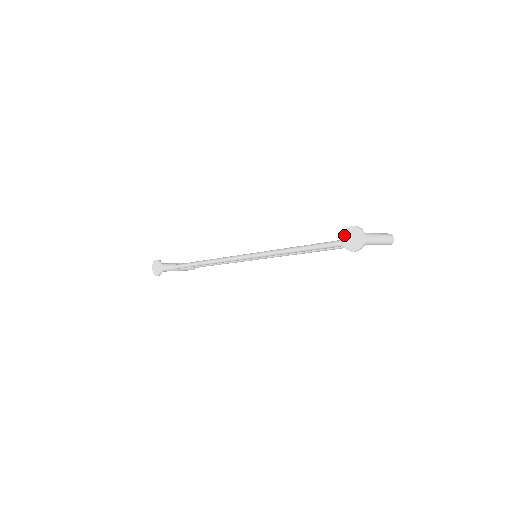
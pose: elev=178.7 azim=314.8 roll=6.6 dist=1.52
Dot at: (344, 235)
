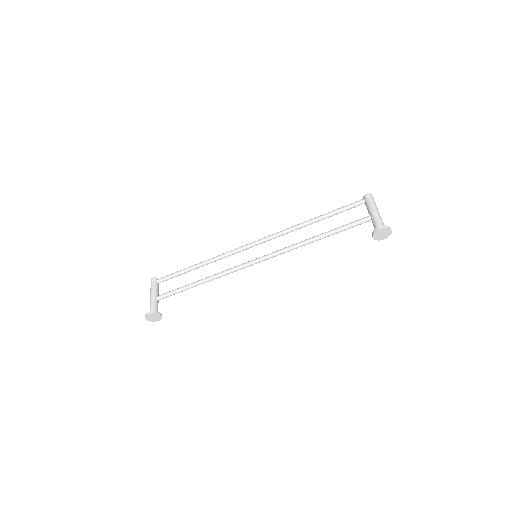
Dot at: (375, 235)
